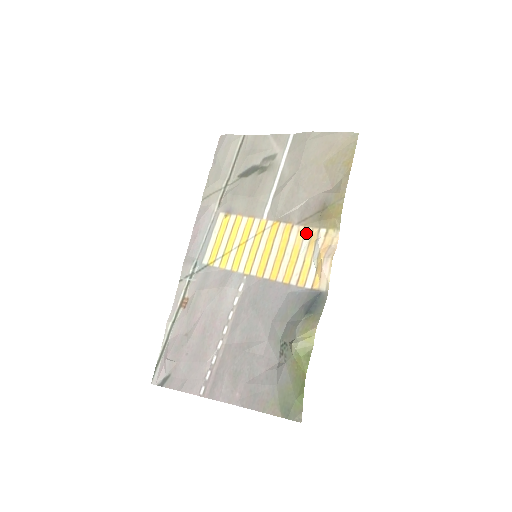
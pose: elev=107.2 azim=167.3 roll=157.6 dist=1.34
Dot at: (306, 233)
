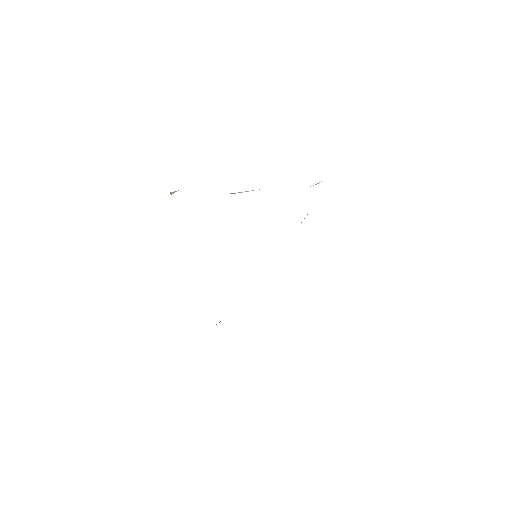
Dot at: occluded
